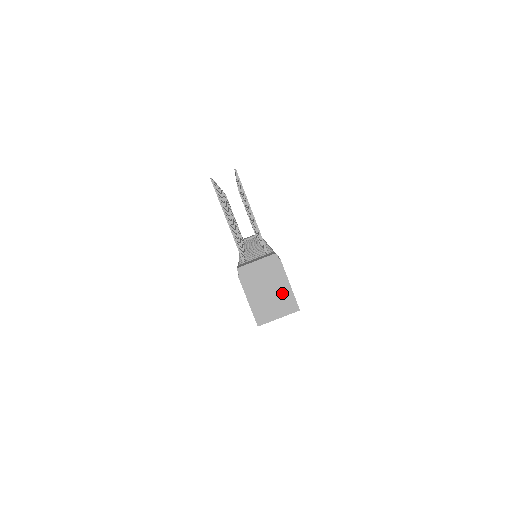
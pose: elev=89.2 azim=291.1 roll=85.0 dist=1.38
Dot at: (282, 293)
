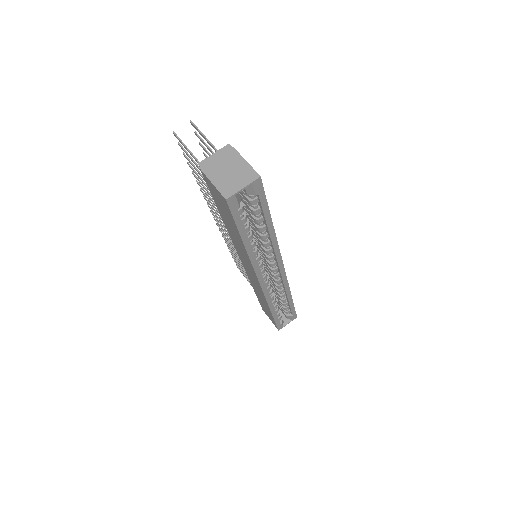
Dot at: (241, 169)
